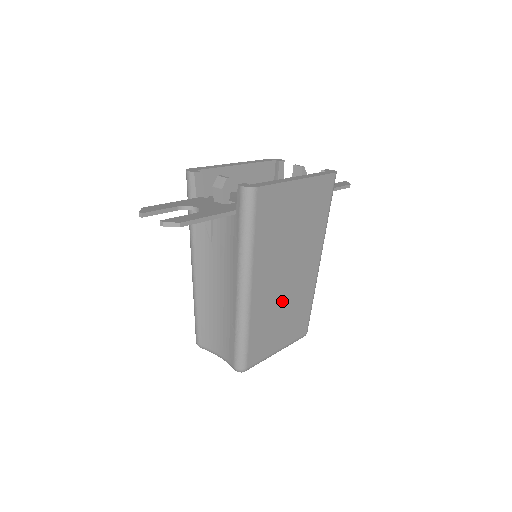
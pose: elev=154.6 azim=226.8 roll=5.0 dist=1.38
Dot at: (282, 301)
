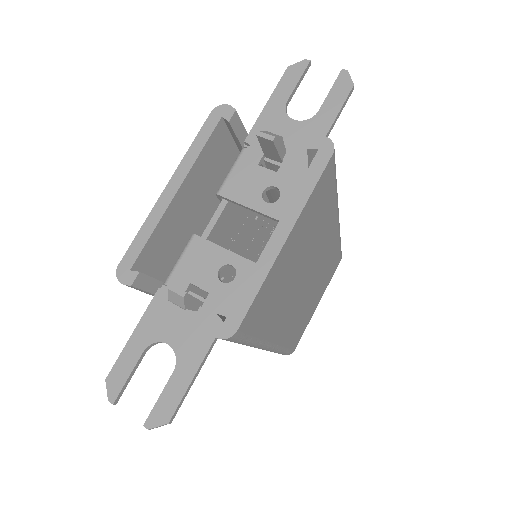
Dot at: (308, 294)
